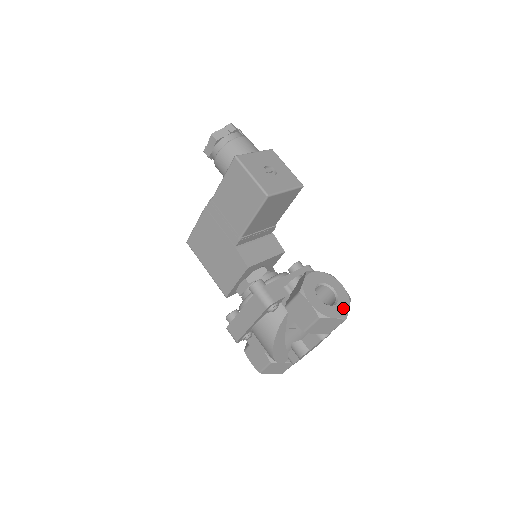
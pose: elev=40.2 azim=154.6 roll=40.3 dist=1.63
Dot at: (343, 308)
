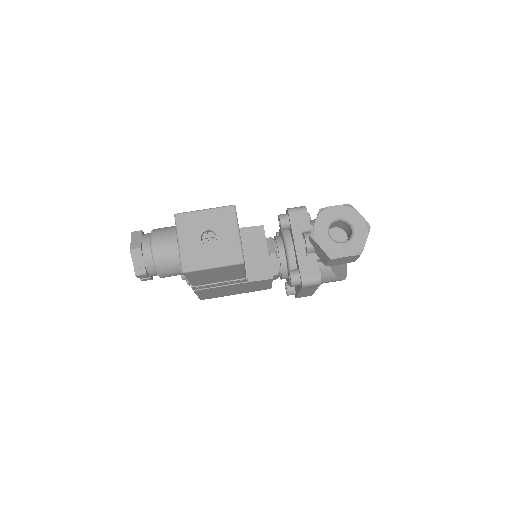
Dot at: (359, 222)
